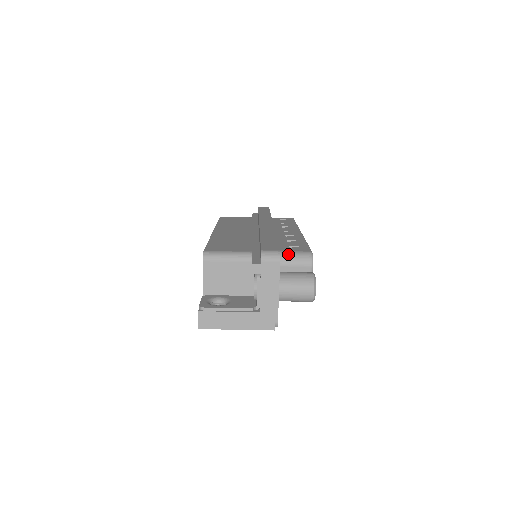
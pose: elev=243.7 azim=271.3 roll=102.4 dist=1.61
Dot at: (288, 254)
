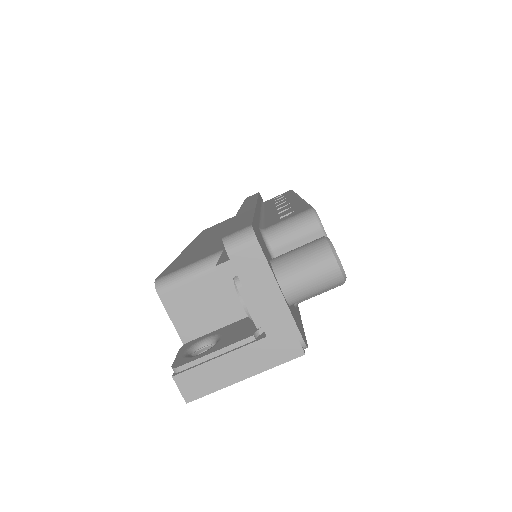
Dot at: (277, 227)
